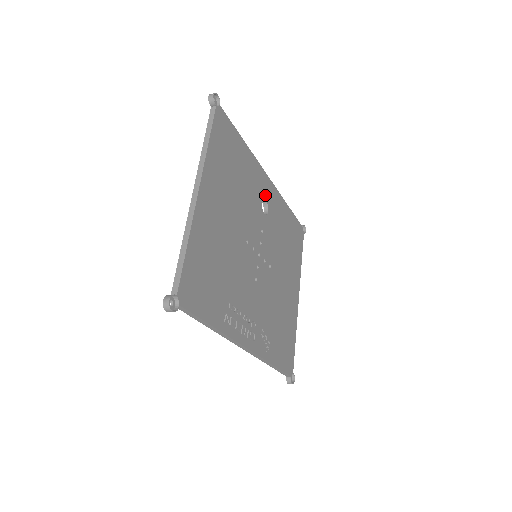
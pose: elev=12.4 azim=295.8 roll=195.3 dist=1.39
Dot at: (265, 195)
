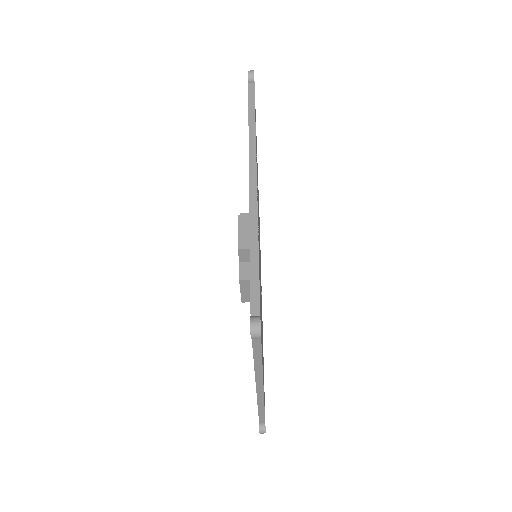
Dot at: occluded
